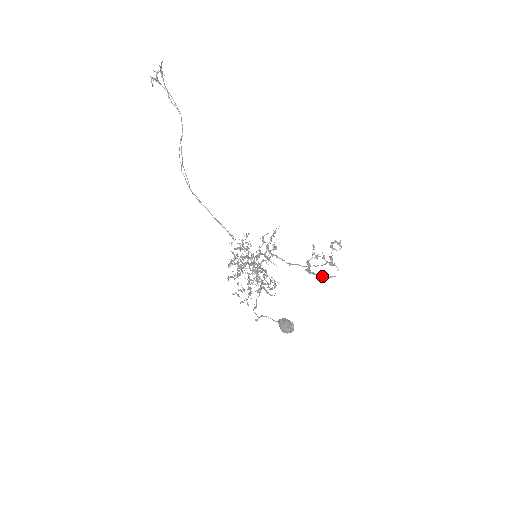
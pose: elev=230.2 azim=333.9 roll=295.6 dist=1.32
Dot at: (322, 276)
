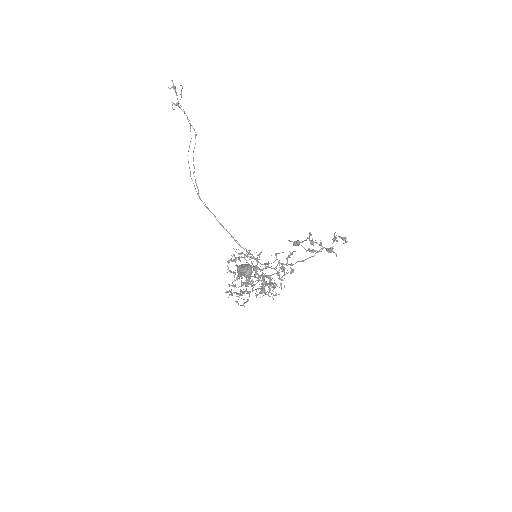
Dot at: (309, 250)
